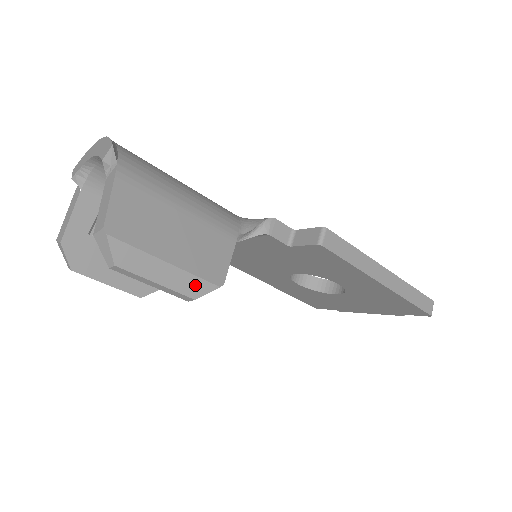
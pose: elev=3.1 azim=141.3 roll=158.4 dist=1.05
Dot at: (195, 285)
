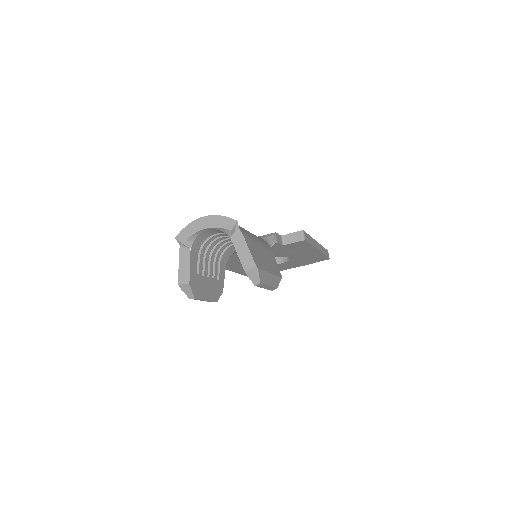
Dot at: (277, 281)
